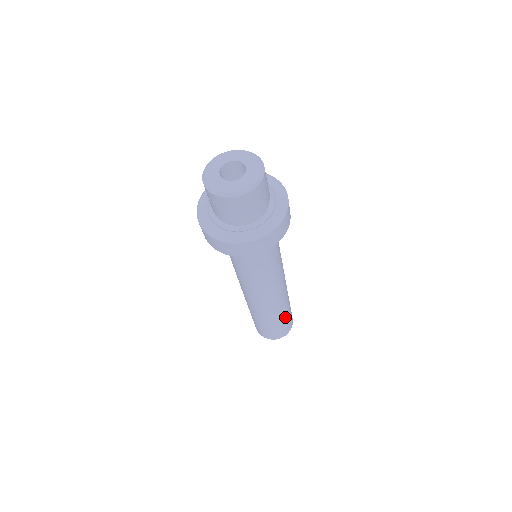
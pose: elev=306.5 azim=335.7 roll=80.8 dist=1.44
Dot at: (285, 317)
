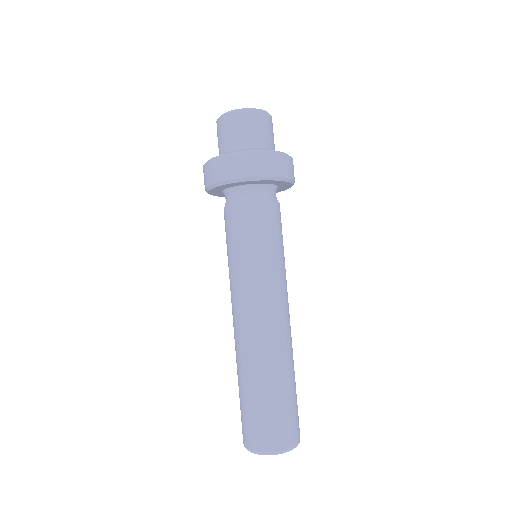
Dot at: (288, 390)
